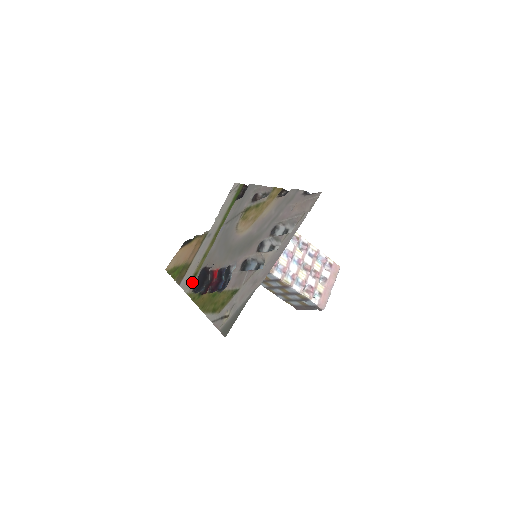
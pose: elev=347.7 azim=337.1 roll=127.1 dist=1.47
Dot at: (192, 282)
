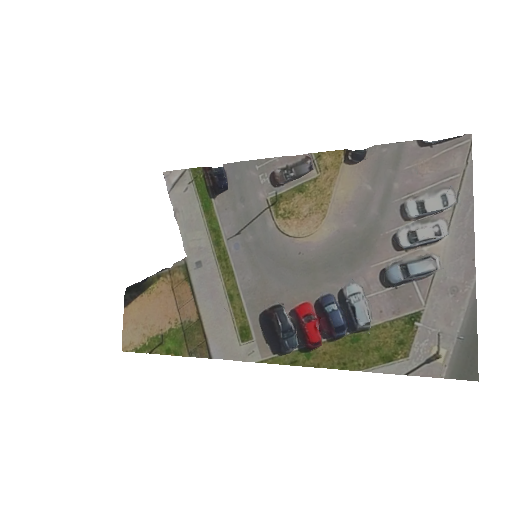
Dot at: (255, 342)
